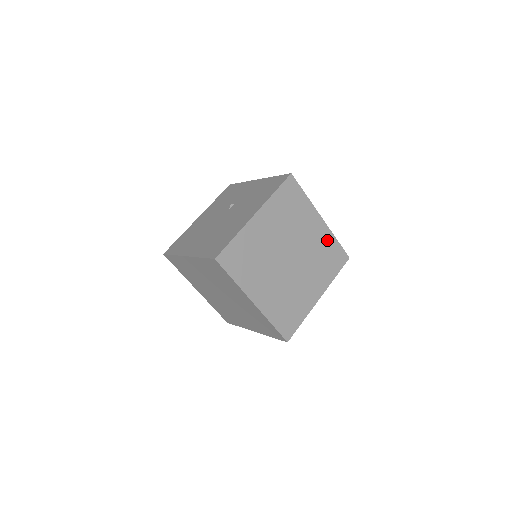
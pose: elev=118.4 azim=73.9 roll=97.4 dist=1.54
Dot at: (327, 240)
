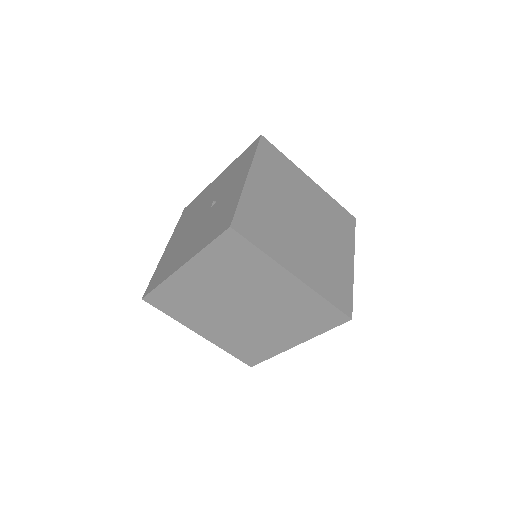
Dot at: (307, 298)
